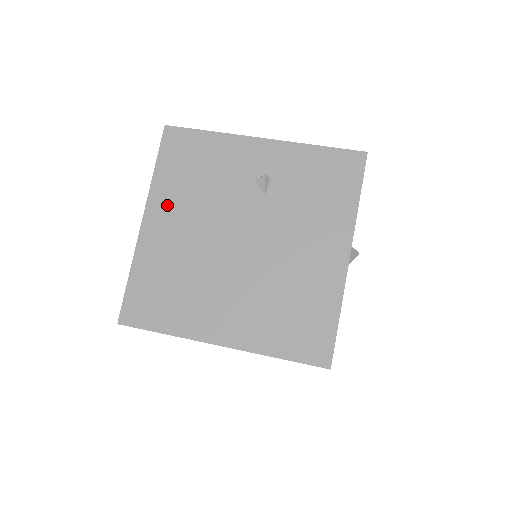
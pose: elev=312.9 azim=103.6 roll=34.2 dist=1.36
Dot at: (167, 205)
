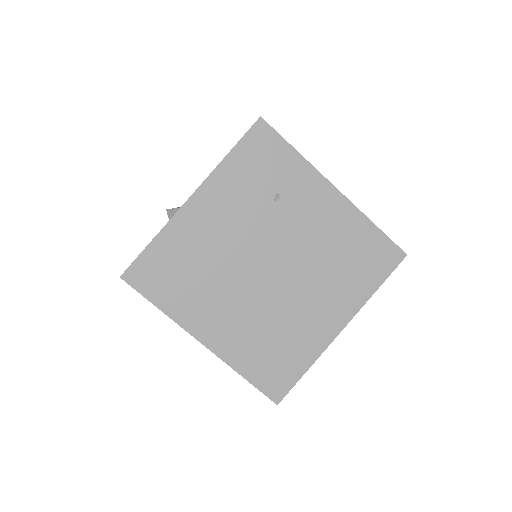
Dot at: occluded
